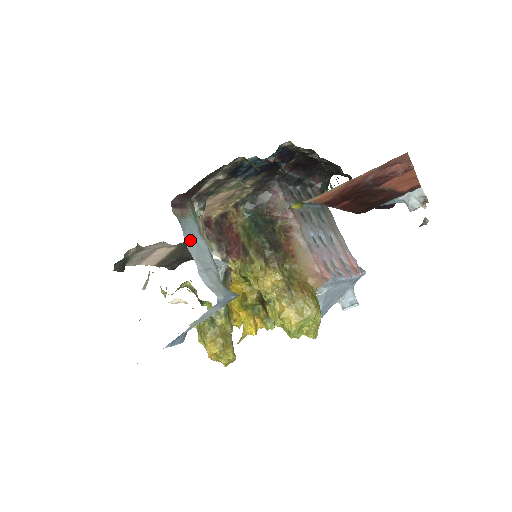
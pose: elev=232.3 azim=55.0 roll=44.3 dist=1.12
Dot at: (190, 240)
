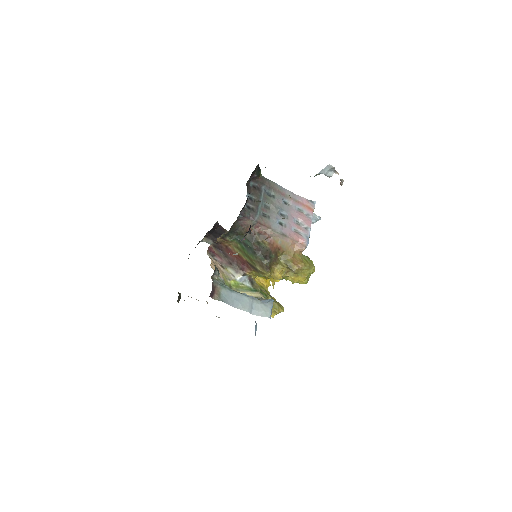
Dot at: (233, 303)
